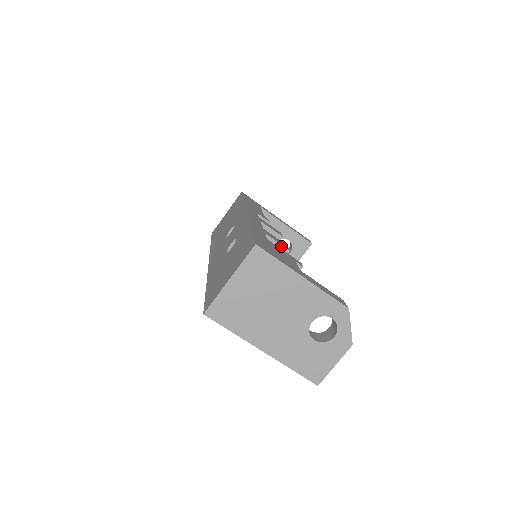
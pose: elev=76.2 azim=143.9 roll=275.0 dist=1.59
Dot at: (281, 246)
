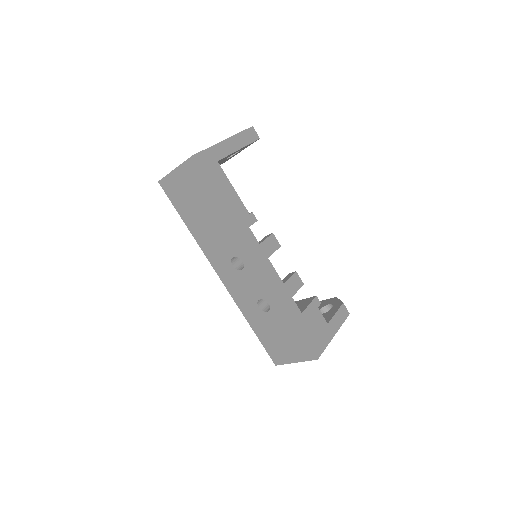
Dot at: occluded
